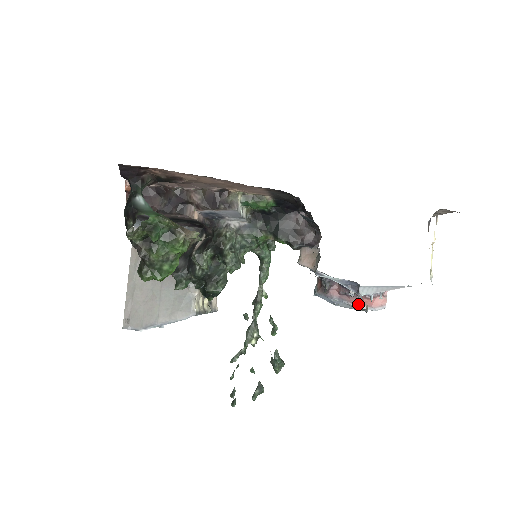
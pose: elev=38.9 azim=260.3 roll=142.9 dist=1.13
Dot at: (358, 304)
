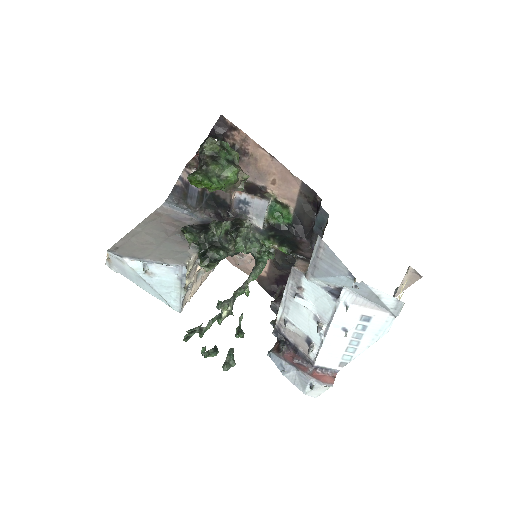
Dot at: (308, 374)
